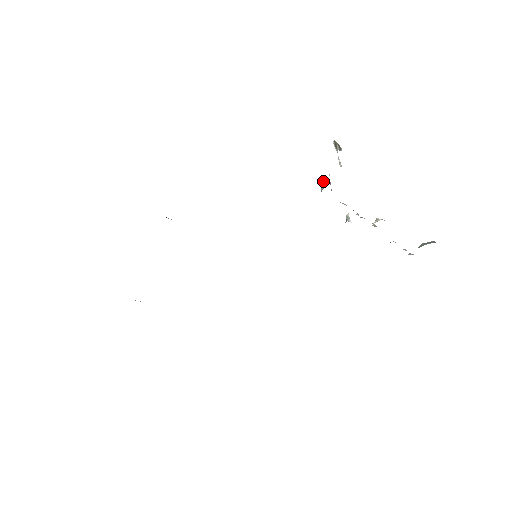
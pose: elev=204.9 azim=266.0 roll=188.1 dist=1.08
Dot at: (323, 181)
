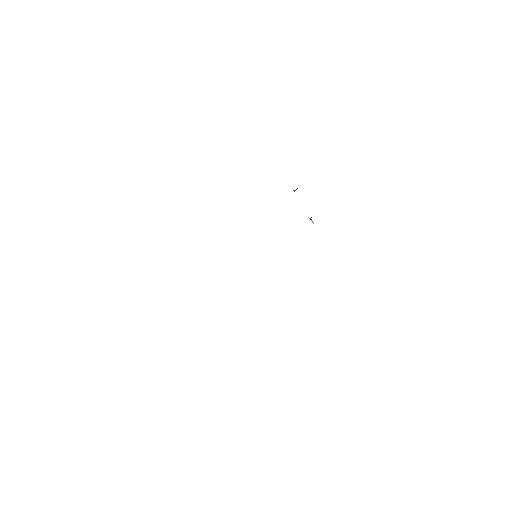
Dot at: occluded
